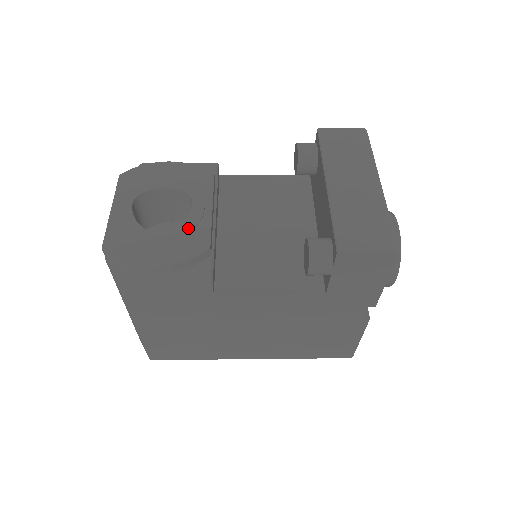
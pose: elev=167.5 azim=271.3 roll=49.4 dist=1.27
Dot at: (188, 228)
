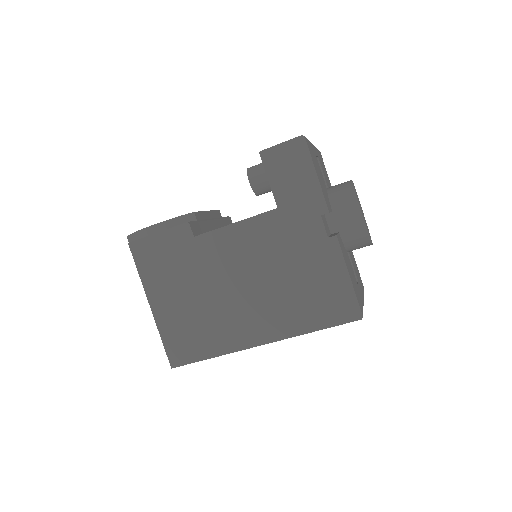
Dot at: occluded
